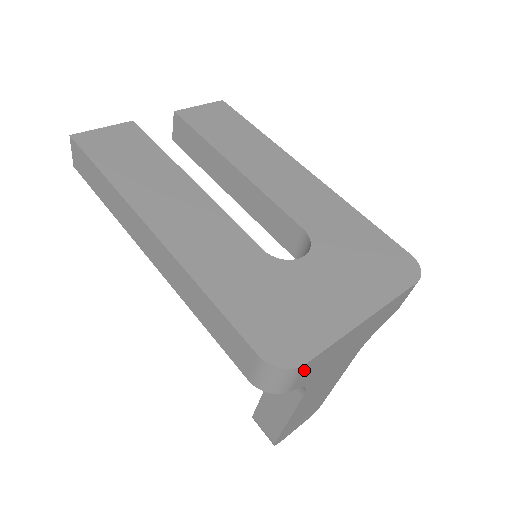
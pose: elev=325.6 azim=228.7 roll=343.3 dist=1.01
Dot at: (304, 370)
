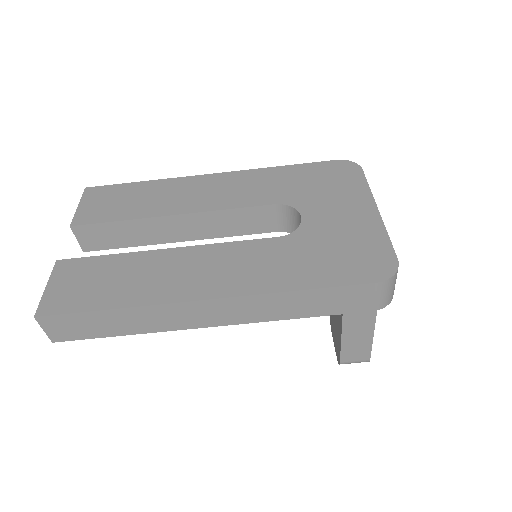
Dot at: occluded
